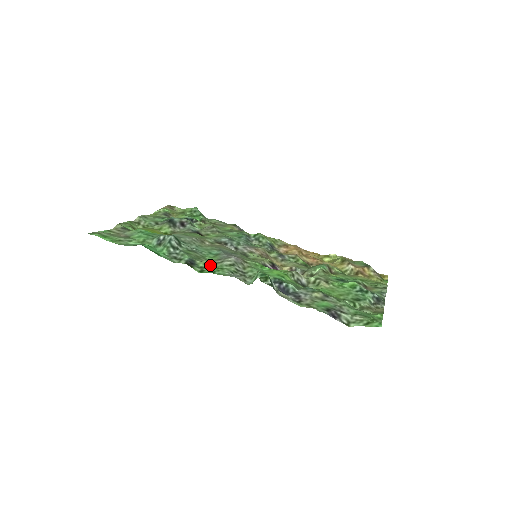
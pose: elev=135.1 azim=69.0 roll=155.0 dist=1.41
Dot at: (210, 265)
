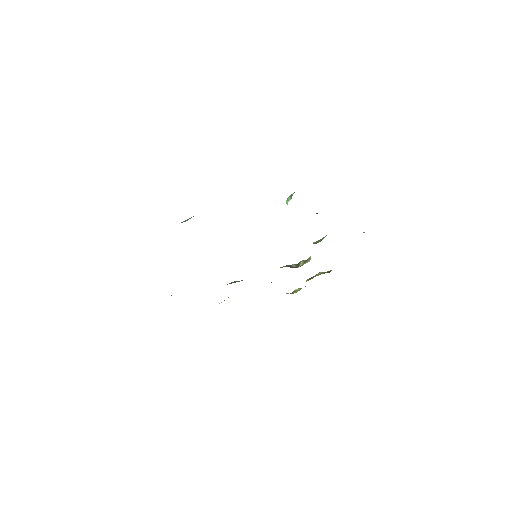
Dot at: occluded
